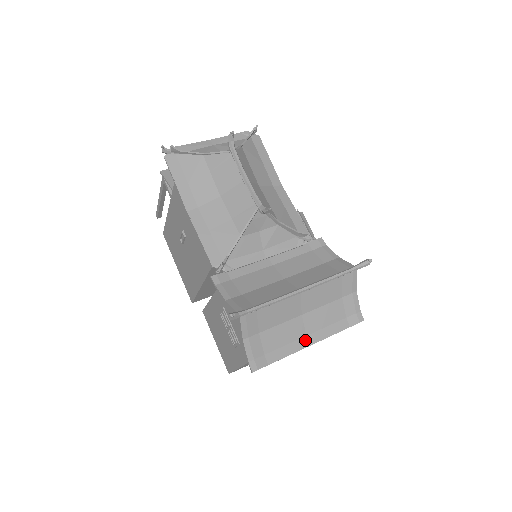
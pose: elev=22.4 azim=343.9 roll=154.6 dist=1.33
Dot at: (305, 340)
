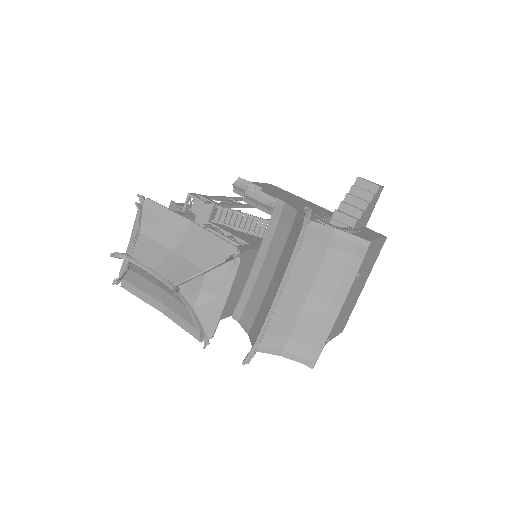
Dot at: (333, 307)
